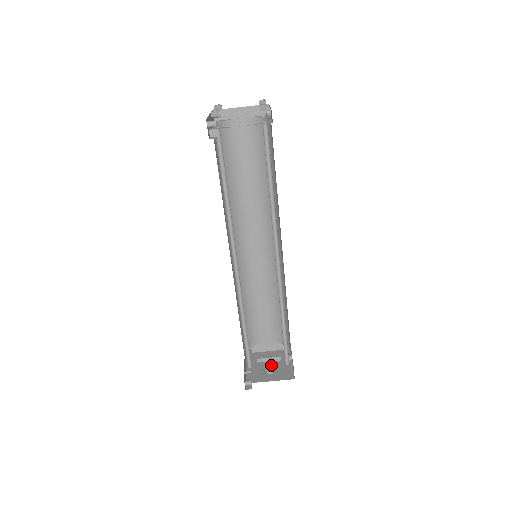
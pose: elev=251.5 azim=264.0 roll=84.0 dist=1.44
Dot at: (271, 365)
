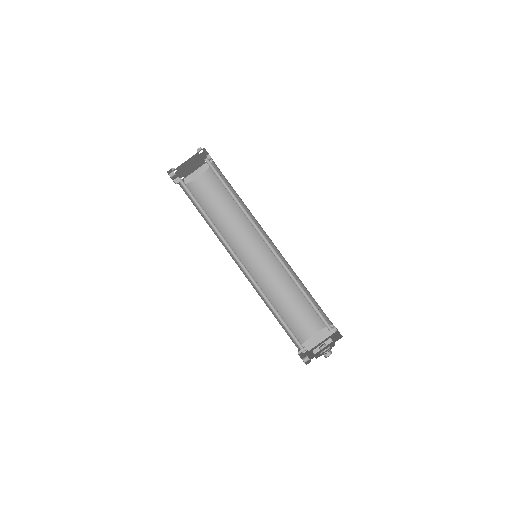
Dot at: (323, 344)
